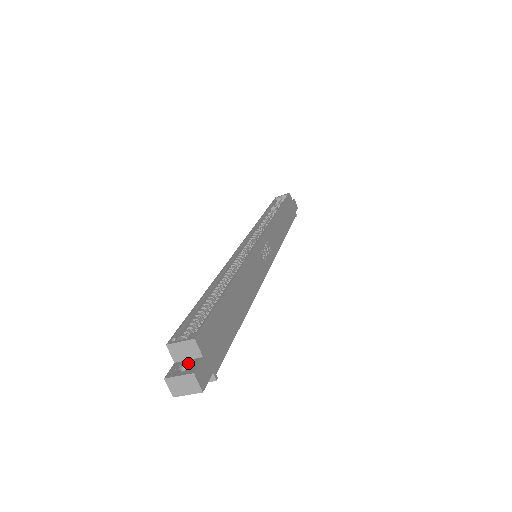
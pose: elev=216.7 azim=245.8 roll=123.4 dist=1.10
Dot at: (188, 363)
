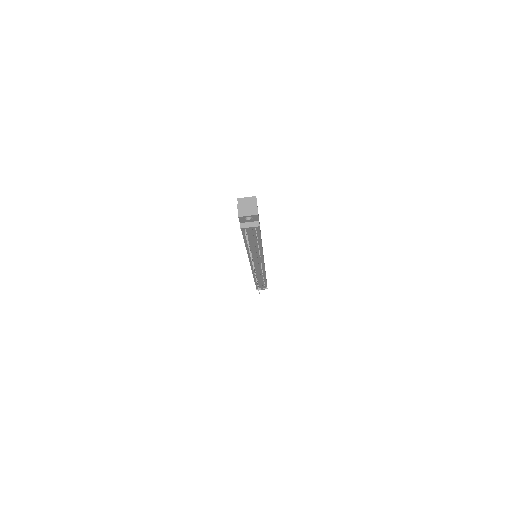
Dot at: occluded
